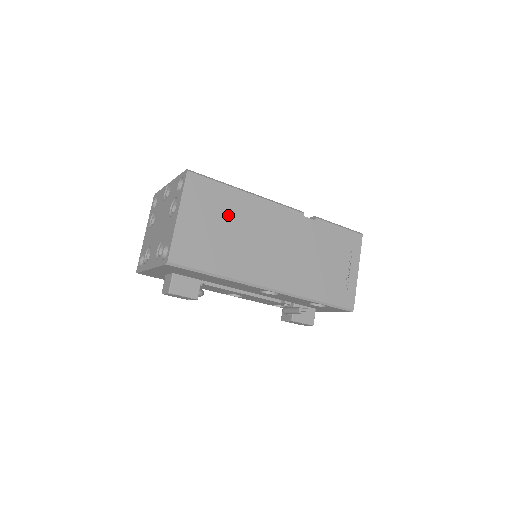
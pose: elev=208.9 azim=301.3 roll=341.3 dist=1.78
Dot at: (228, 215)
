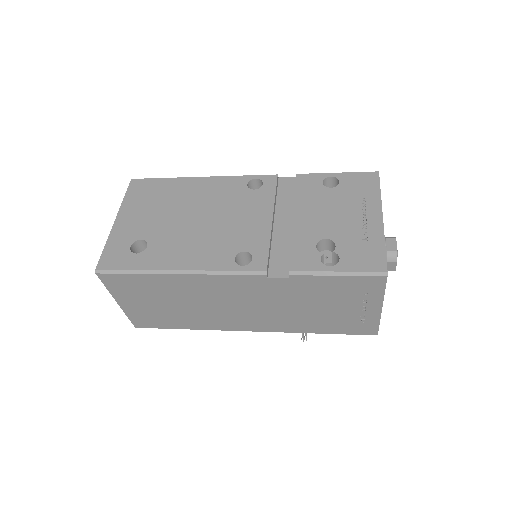
Dot at: (166, 294)
